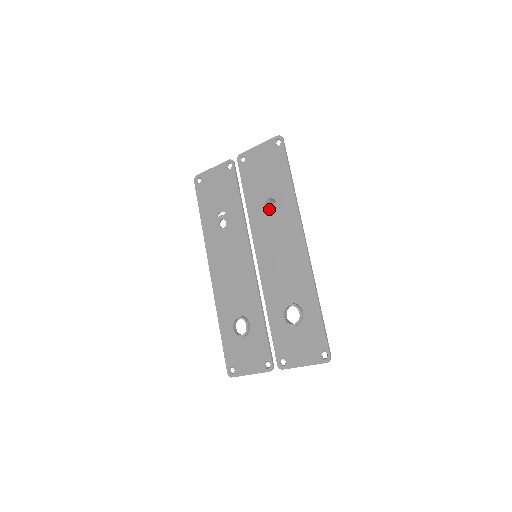
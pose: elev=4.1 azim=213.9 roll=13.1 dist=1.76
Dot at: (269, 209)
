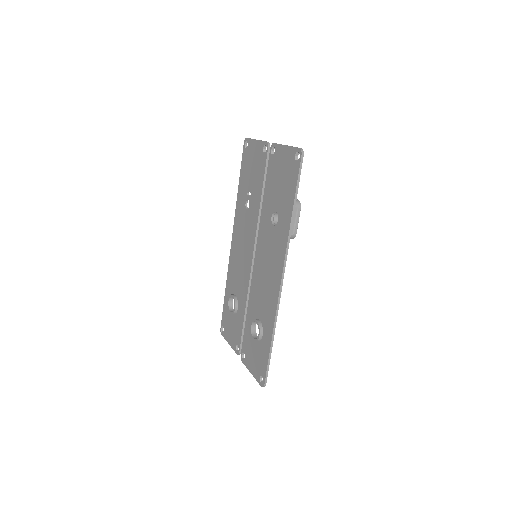
Dot at: (276, 220)
